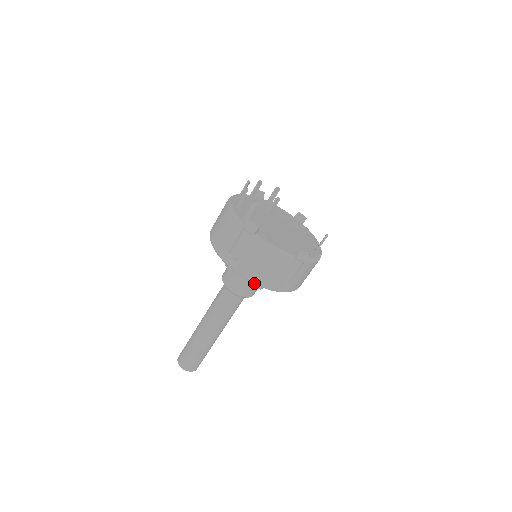
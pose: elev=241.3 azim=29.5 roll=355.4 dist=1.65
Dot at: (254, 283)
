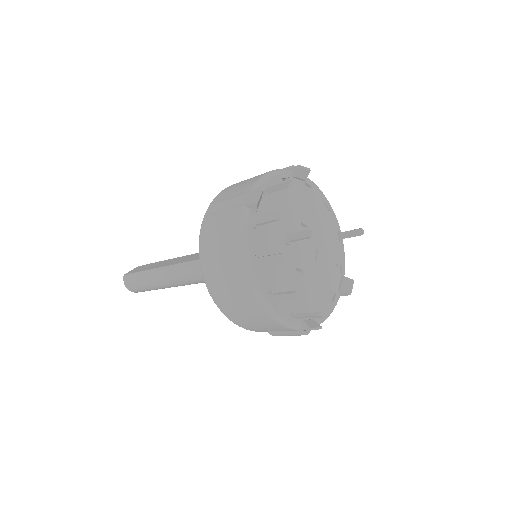
Dot at: occluded
